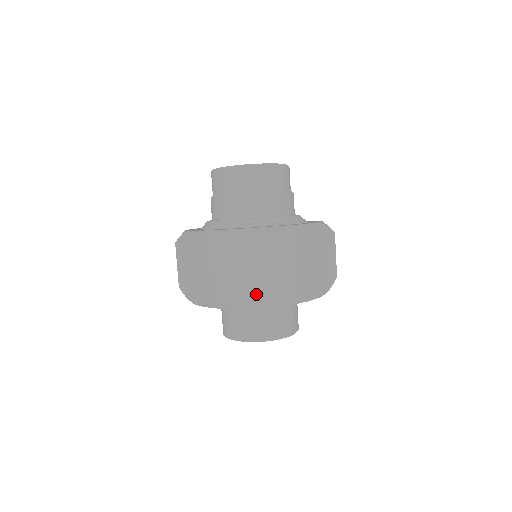
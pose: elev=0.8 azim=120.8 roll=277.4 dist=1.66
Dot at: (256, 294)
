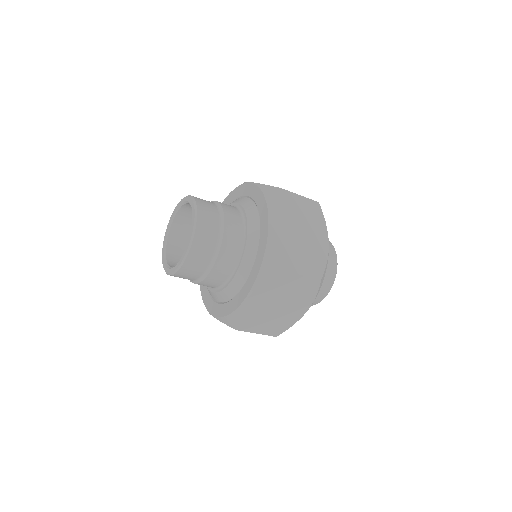
Dot at: occluded
